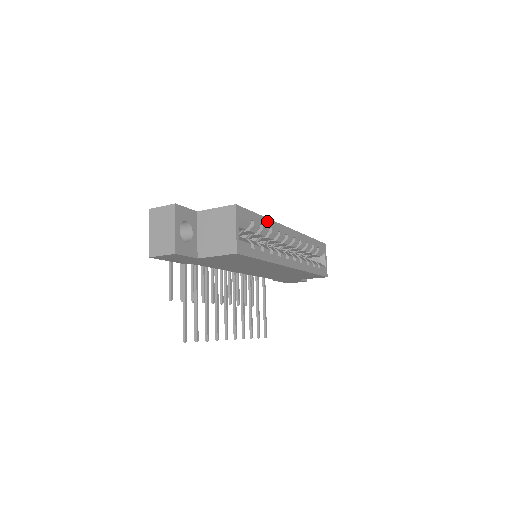
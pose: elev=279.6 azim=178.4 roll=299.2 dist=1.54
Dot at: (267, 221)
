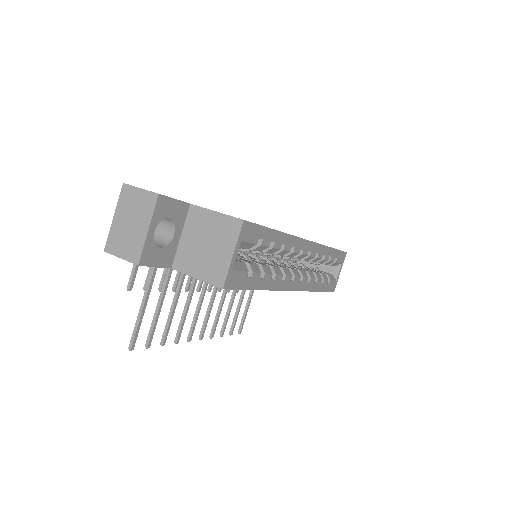
Dot at: (282, 236)
